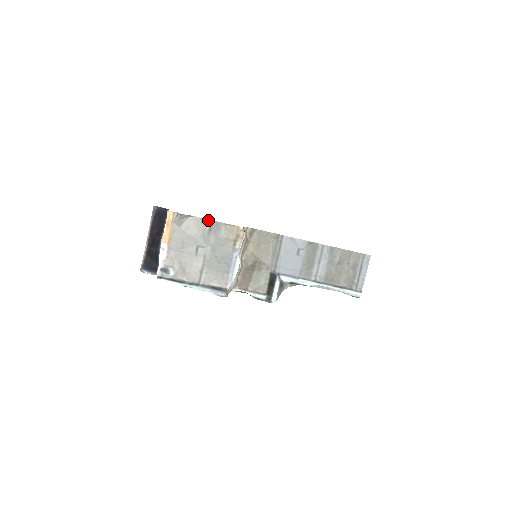
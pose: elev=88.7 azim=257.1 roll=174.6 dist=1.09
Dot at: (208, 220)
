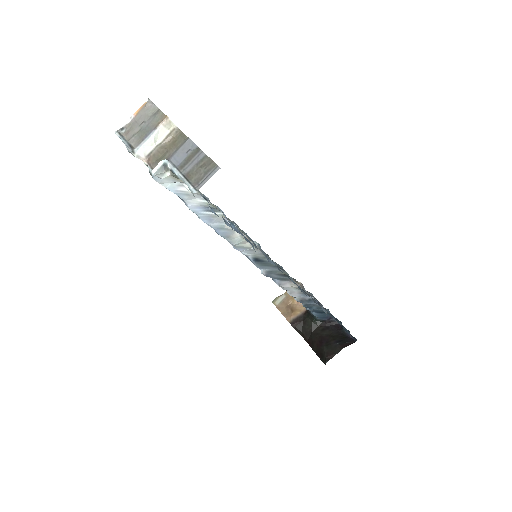
Dot at: (158, 108)
